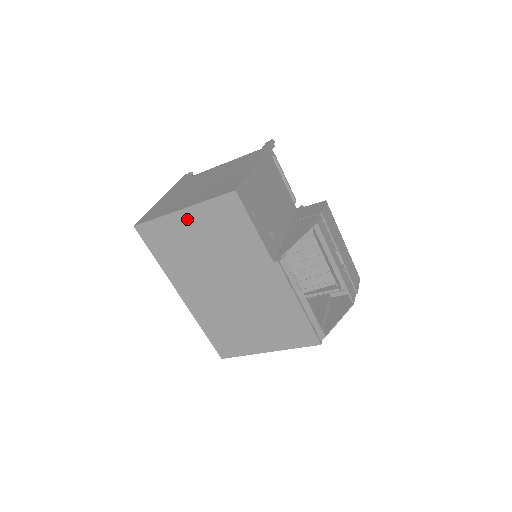
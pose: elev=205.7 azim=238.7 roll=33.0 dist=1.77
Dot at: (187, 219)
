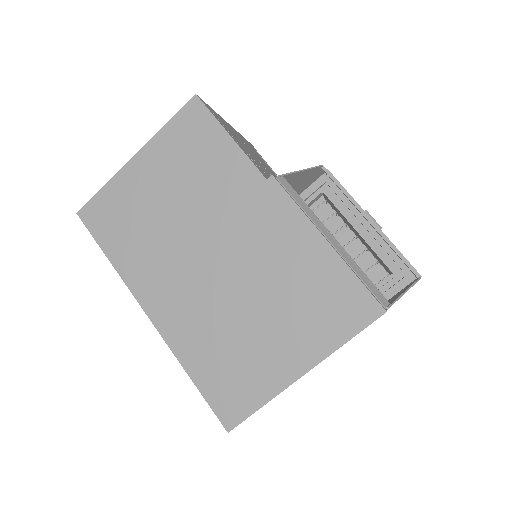
Dot at: (142, 167)
